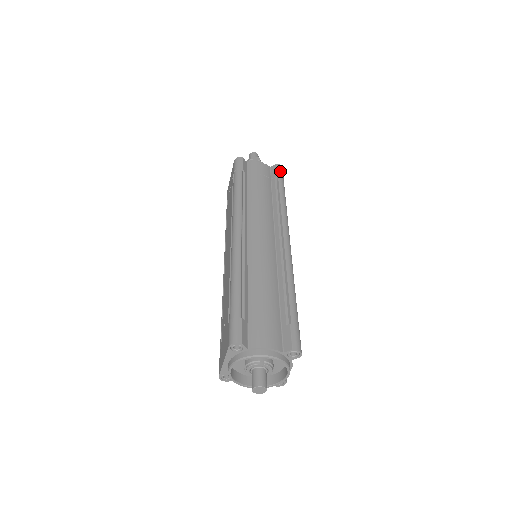
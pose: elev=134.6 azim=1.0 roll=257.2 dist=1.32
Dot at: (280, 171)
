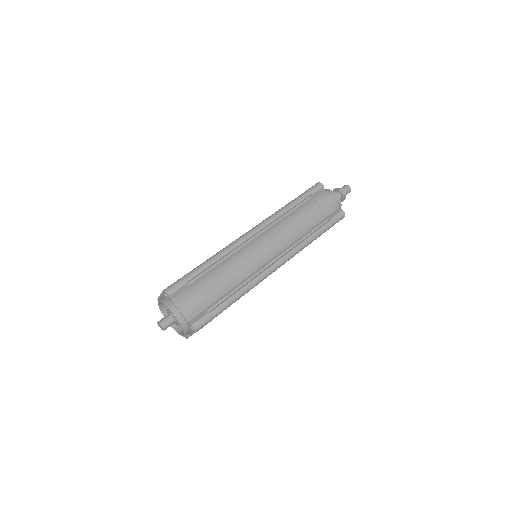
Dot at: (338, 217)
